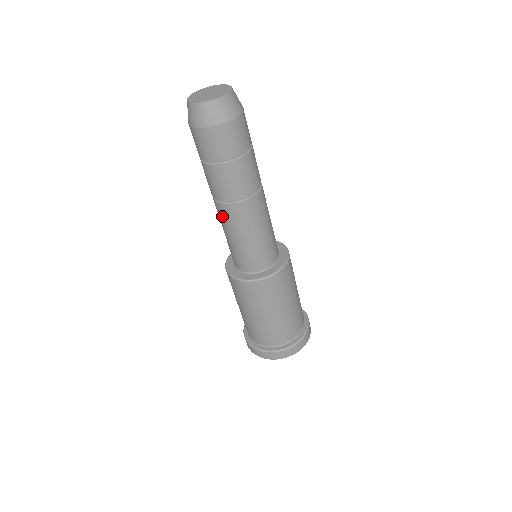
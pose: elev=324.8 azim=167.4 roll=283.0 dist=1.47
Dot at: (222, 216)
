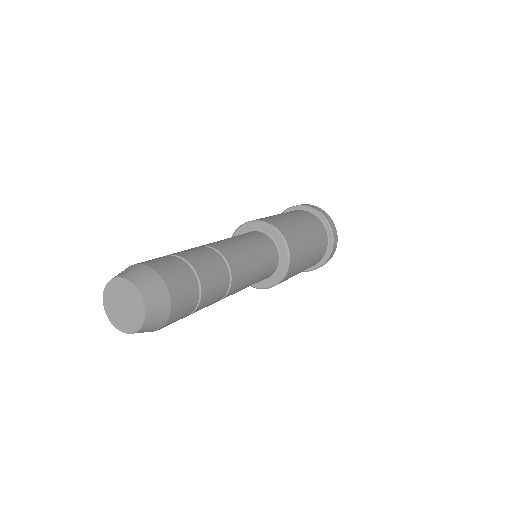
Dot at: occluded
